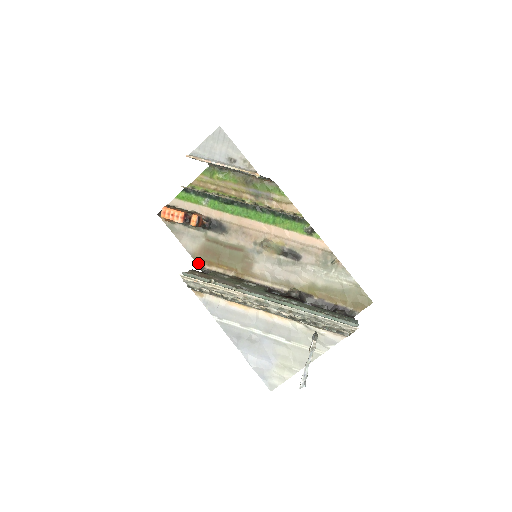
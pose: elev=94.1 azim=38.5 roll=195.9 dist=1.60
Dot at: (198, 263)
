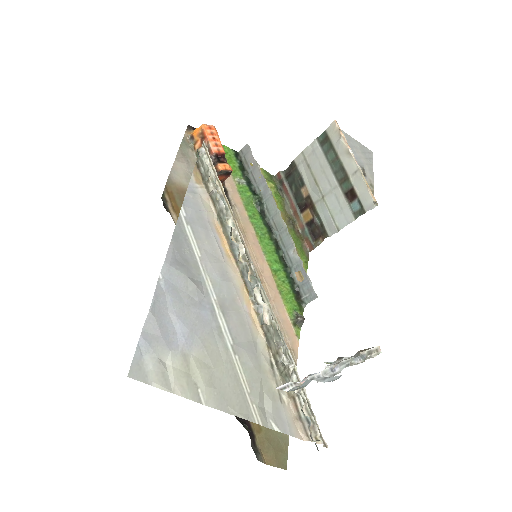
Dot at: (166, 191)
